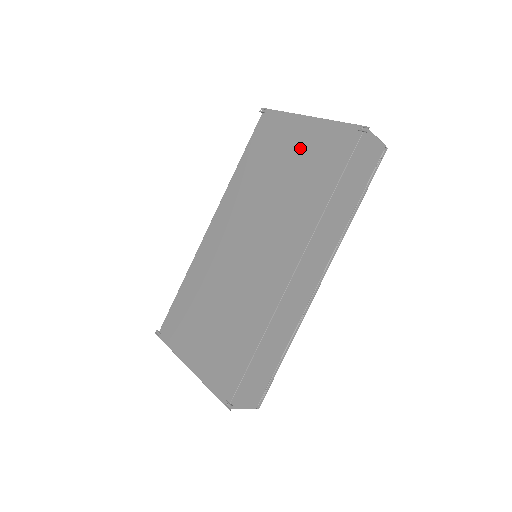
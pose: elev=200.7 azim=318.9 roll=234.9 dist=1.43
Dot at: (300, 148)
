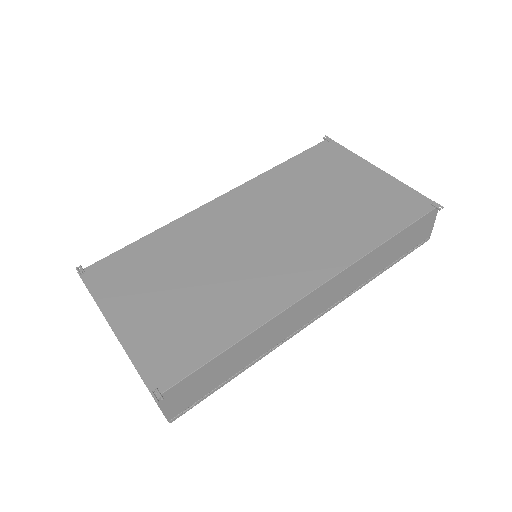
Dot at: (360, 187)
